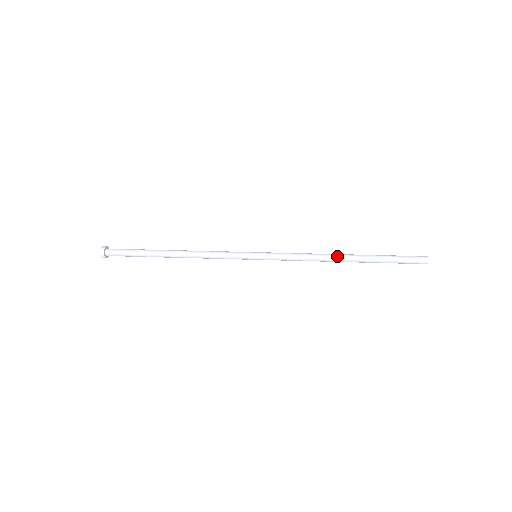
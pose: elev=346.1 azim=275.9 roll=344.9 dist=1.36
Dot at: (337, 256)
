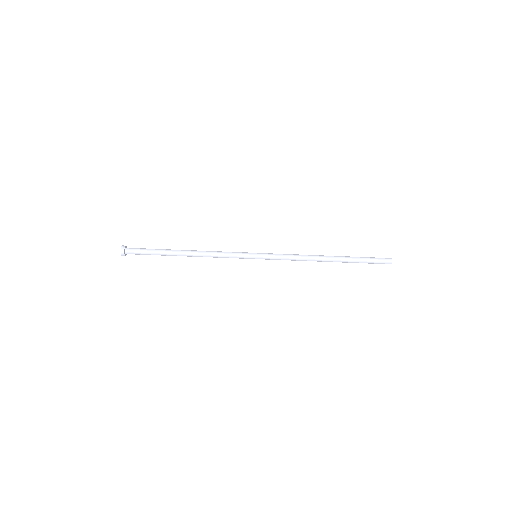
Dot at: (321, 255)
